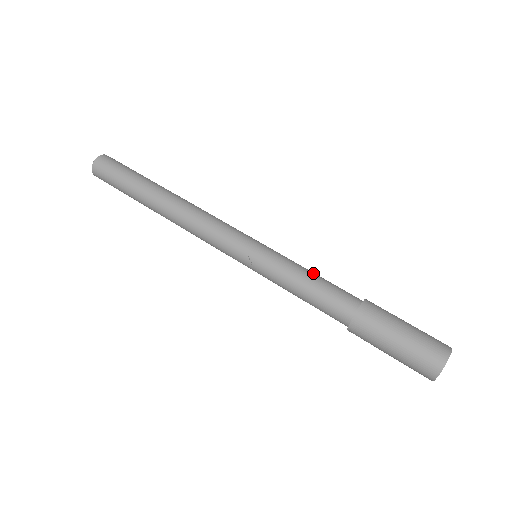
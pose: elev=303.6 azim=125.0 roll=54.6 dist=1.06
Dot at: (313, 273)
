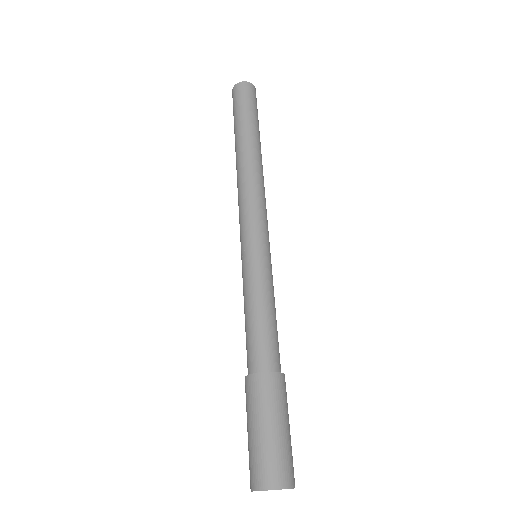
Dot at: (271, 310)
